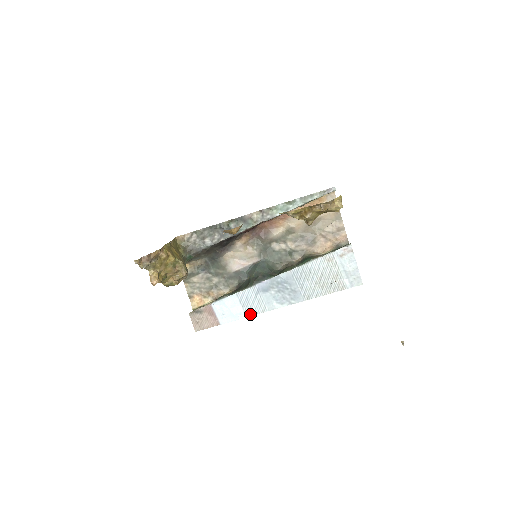
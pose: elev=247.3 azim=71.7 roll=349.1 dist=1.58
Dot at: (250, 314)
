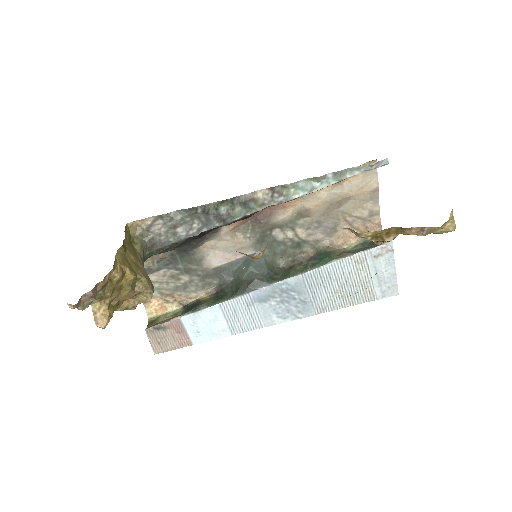
Dot at: (237, 331)
